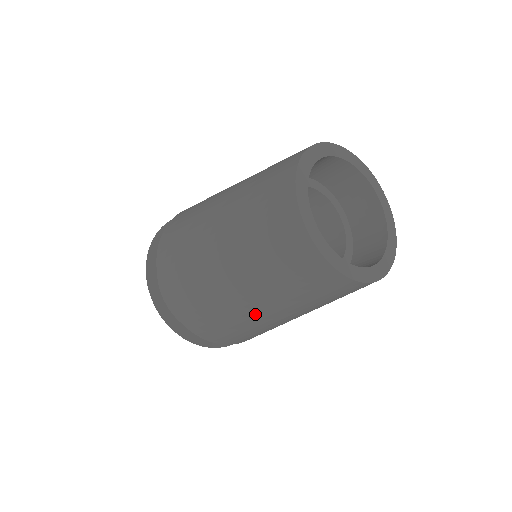
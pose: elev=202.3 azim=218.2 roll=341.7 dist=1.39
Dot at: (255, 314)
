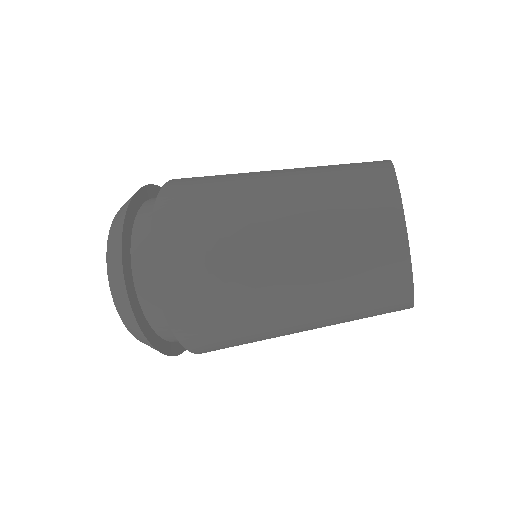
Dot at: (264, 262)
